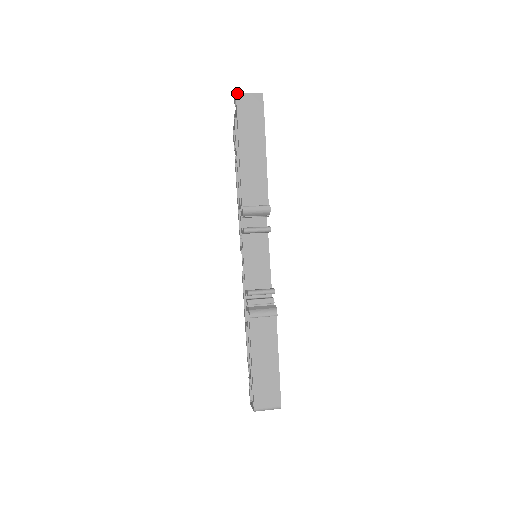
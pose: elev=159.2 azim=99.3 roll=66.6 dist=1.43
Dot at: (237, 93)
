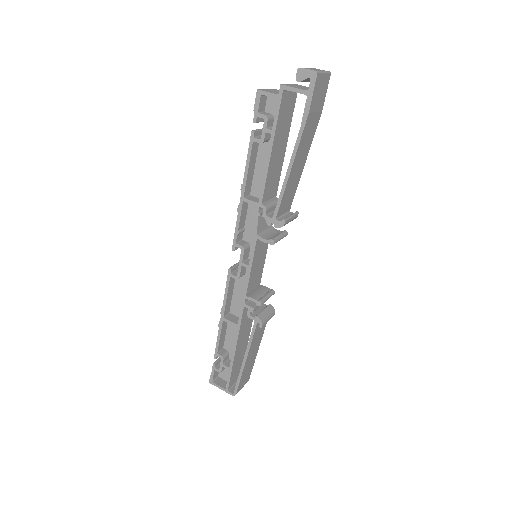
Dot at: (318, 72)
